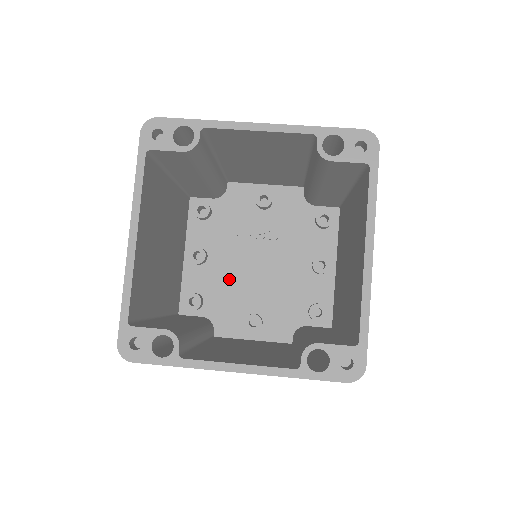
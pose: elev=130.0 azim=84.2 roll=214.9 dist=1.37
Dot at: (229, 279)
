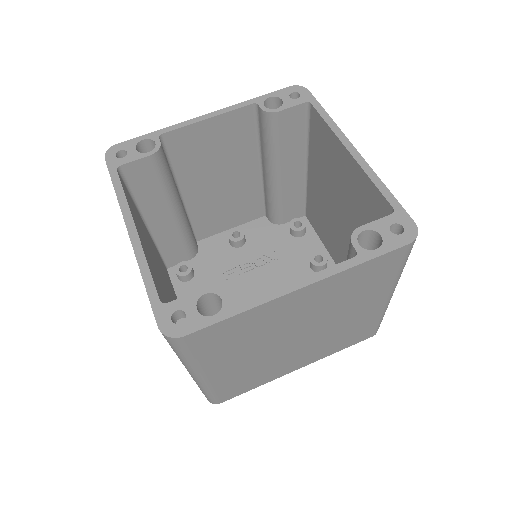
Dot at: occluded
